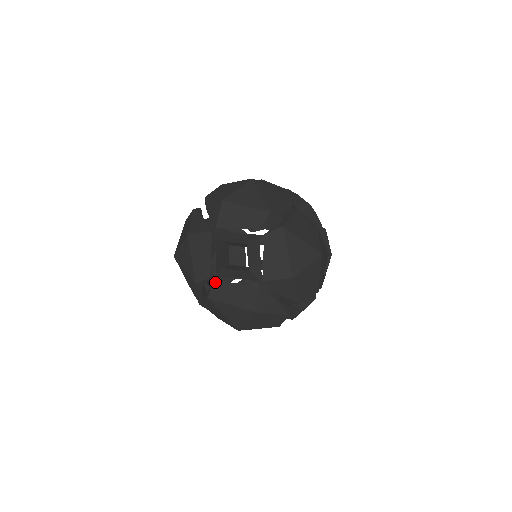
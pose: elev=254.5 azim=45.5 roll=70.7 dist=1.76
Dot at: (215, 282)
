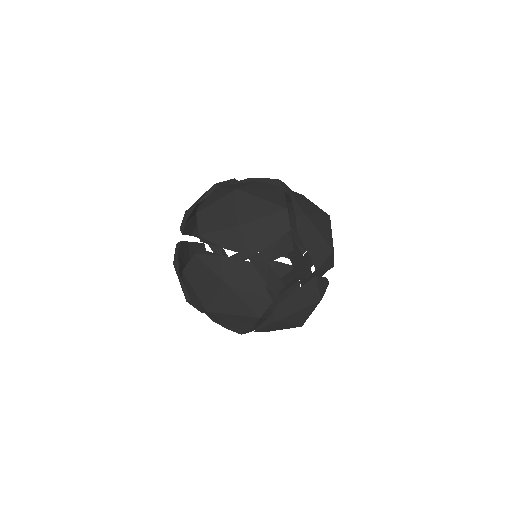
Dot at: (280, 303)
